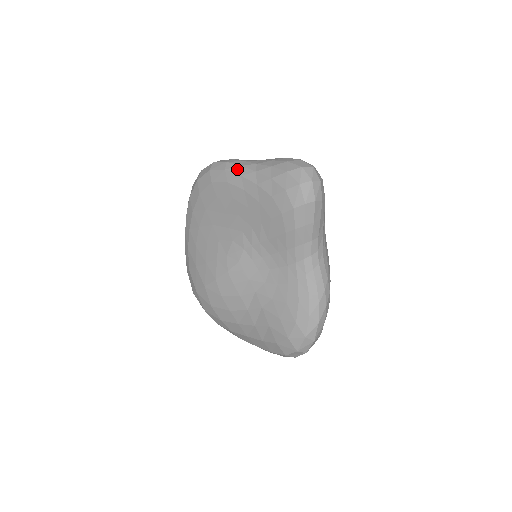
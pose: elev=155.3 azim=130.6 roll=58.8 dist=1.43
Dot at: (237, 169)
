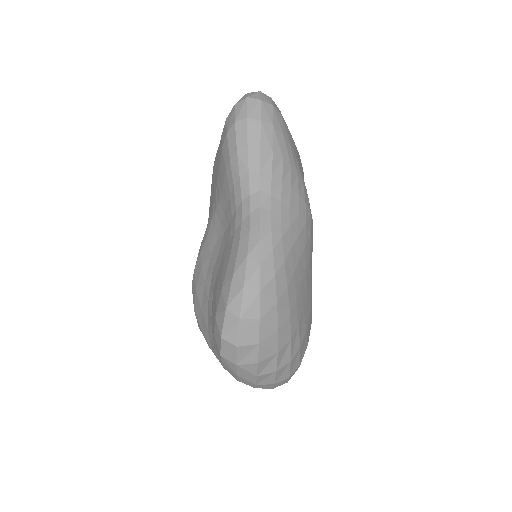
Dot at: occluded
